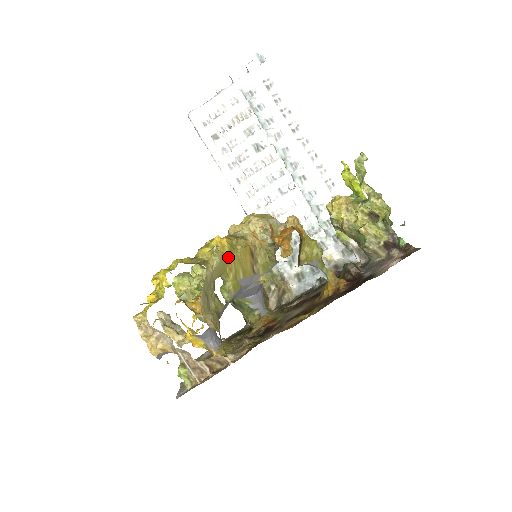
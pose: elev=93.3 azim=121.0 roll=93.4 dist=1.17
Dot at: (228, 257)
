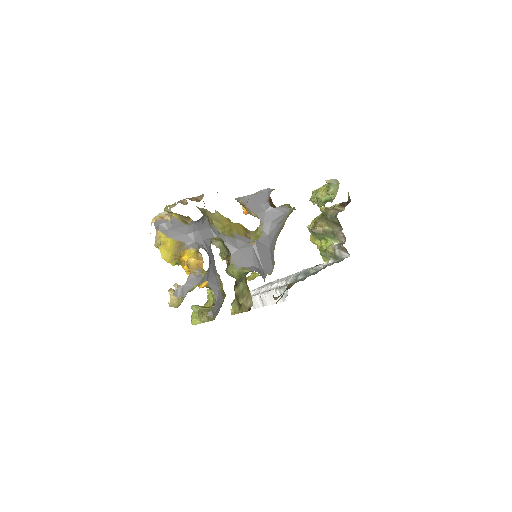
Dot at: (226, 220)
